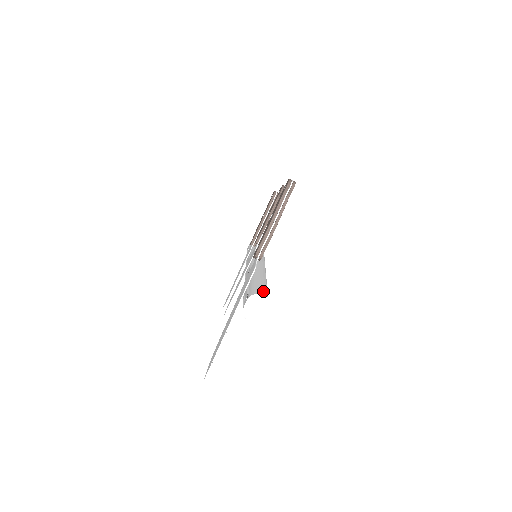
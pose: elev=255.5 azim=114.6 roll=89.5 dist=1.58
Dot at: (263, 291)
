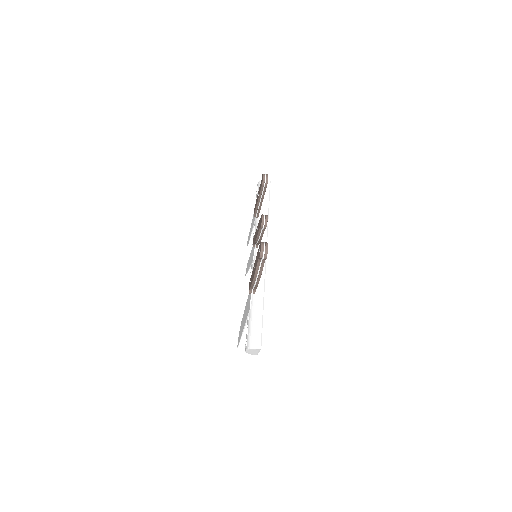
Dot at: (257, 340)
